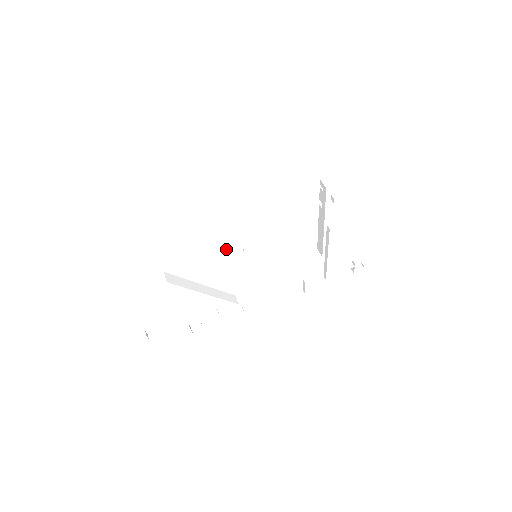
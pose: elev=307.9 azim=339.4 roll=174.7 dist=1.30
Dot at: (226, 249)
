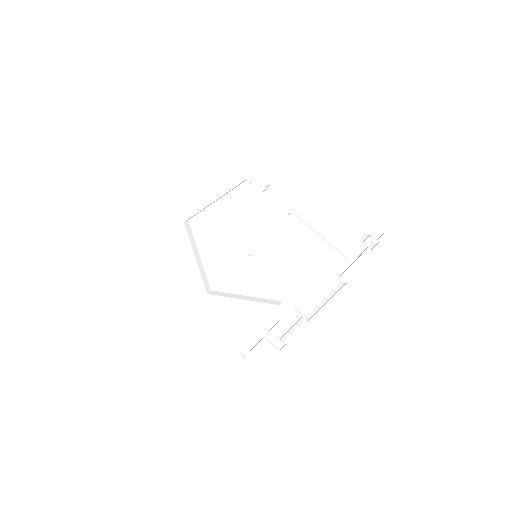
Dot at: (235, 259)
